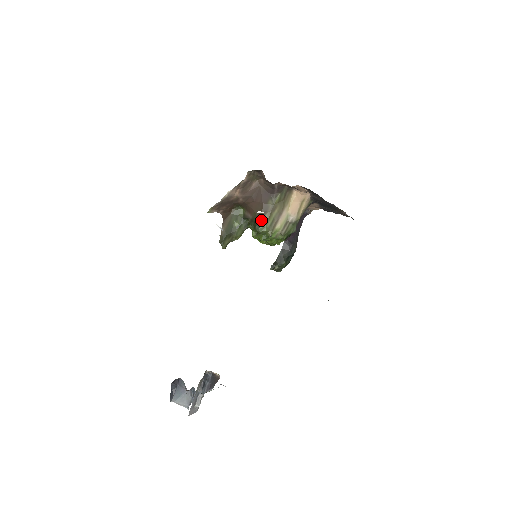
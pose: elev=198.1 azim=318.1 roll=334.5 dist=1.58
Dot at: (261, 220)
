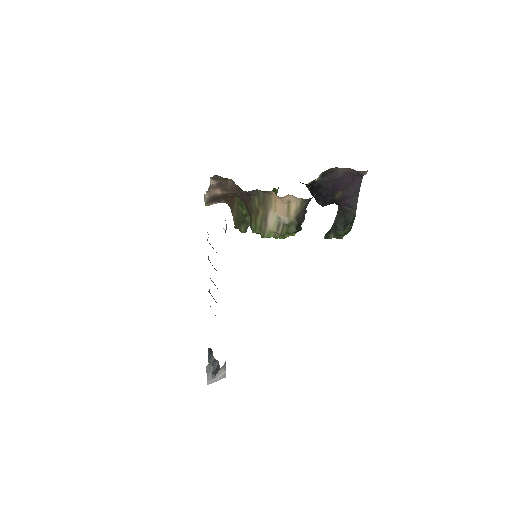
Dot at: (251, 220)
